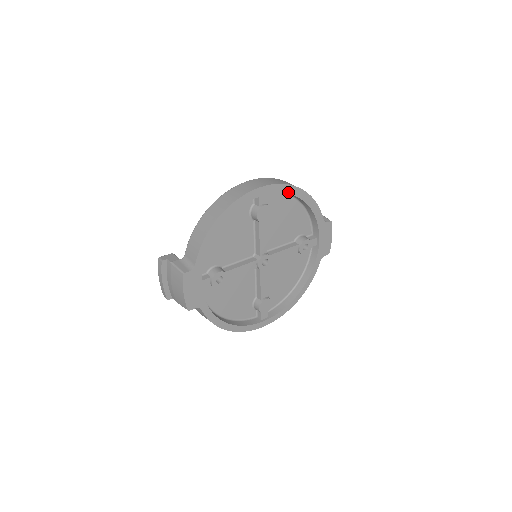
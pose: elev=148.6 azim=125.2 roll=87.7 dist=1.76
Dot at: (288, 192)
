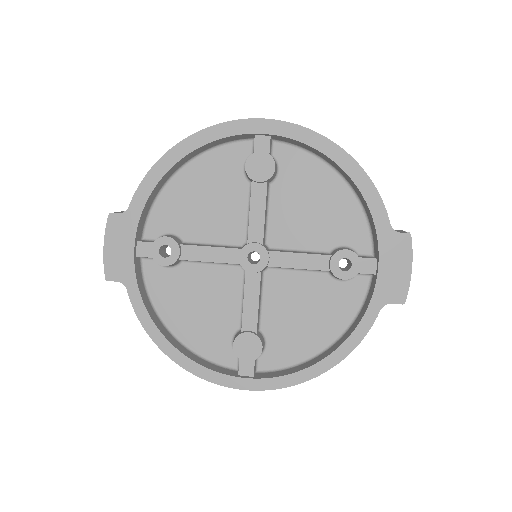
Dot at: (311, 144)
